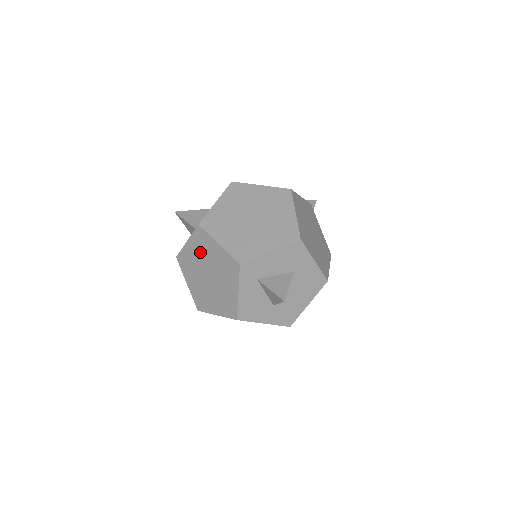
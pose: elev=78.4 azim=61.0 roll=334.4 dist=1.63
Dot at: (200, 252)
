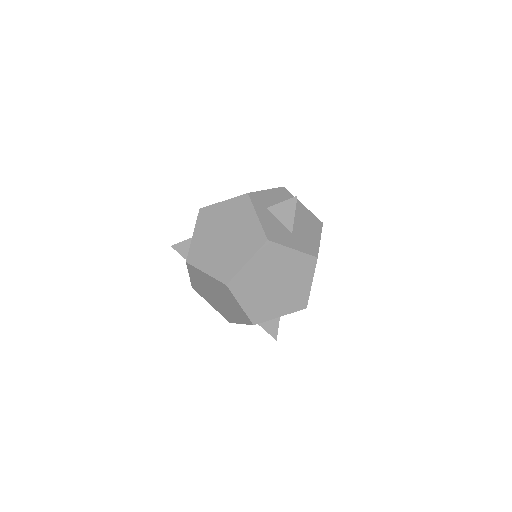
Dot at: (209, 227)
